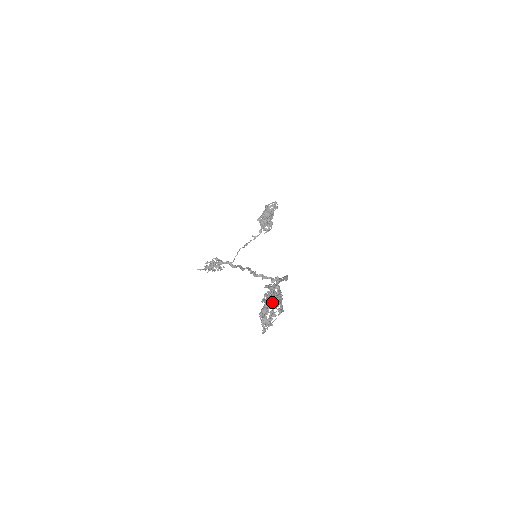
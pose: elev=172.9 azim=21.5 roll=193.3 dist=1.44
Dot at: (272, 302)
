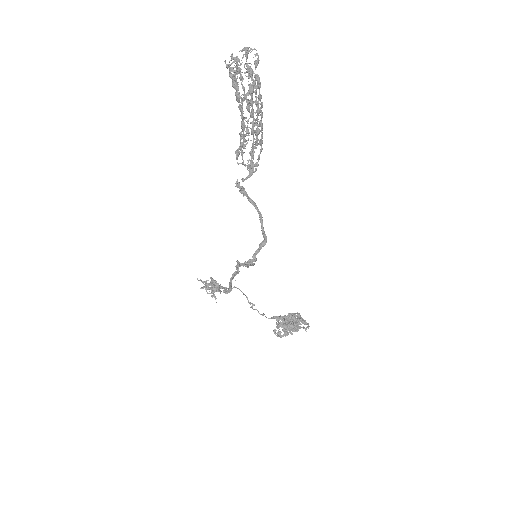
Dot at: occluded
